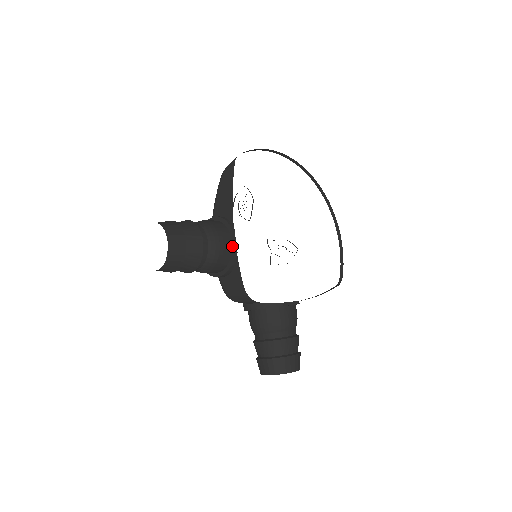
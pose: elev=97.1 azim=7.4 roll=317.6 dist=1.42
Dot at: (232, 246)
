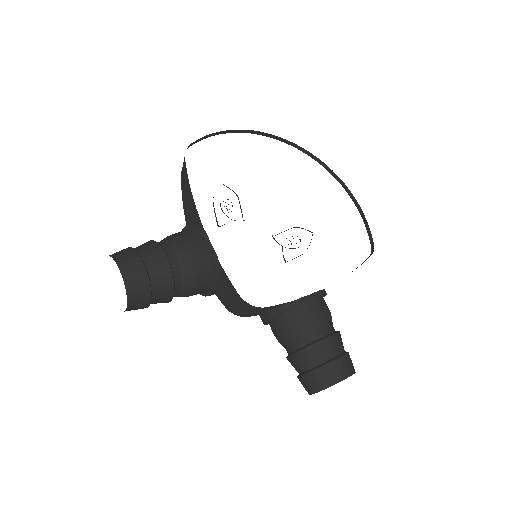
Dot at: (209, 252)
